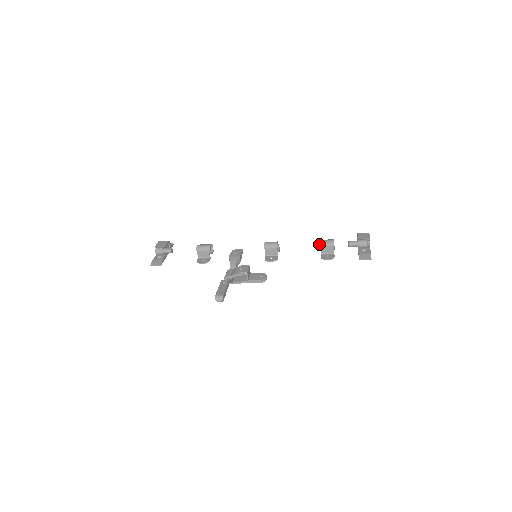
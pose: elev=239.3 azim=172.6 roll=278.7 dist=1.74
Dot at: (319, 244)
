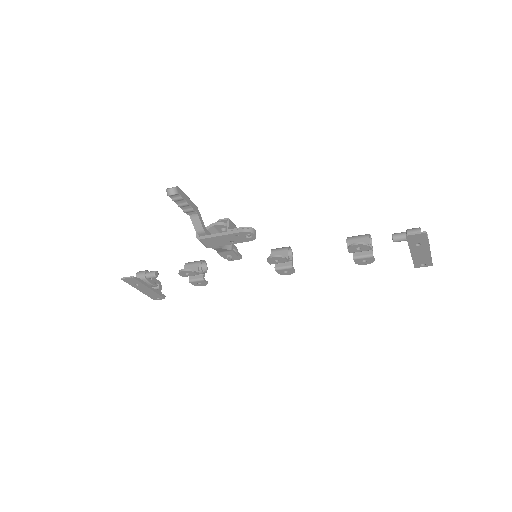
Dot at: (347, 237)
